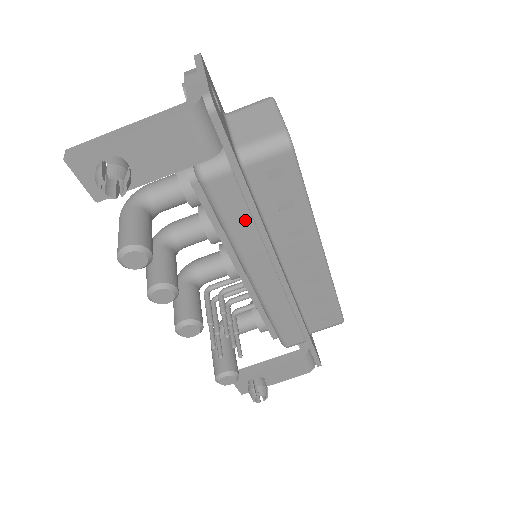
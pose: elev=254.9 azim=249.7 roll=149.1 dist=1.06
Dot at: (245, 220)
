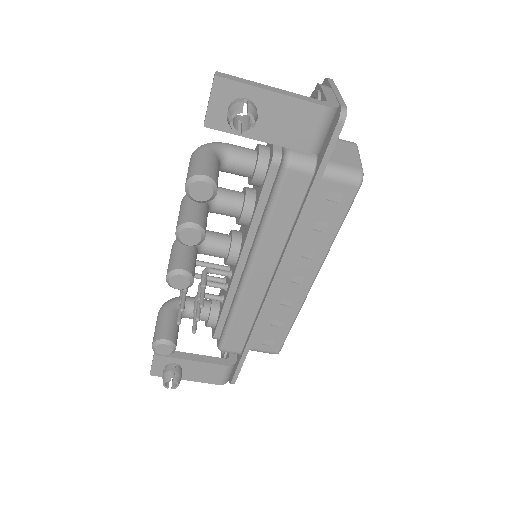
Dot at: (288, 218)
